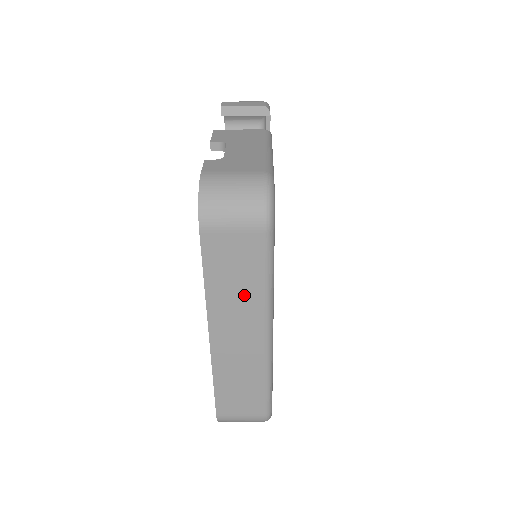
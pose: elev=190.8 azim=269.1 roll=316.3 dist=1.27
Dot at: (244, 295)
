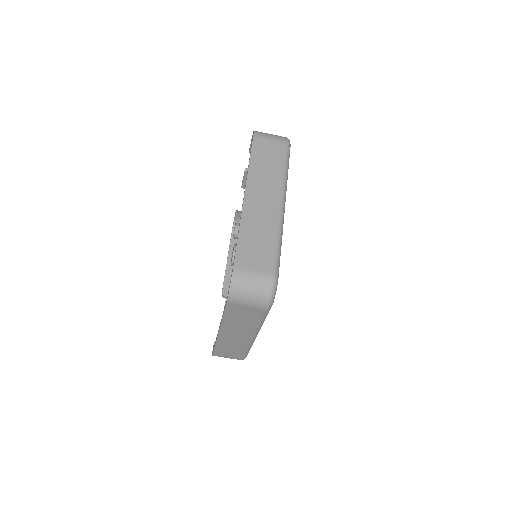
Dot at: (271, 173)
